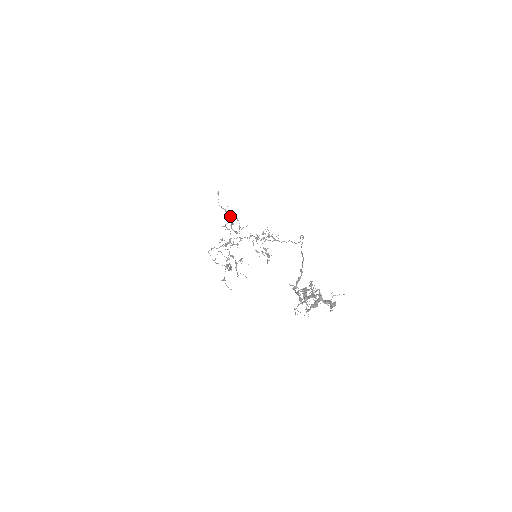
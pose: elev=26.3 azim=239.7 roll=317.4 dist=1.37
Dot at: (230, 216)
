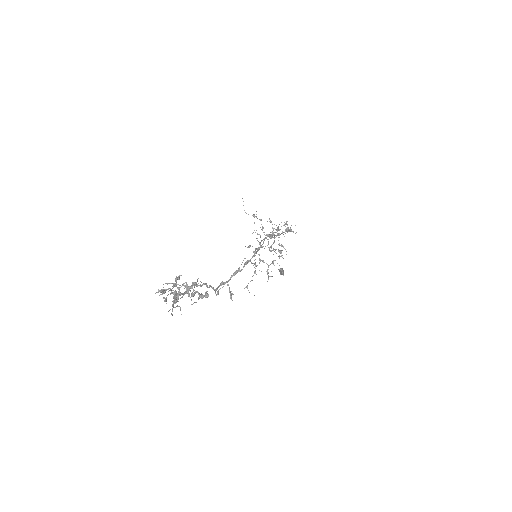
Dot at: (261, 220)
